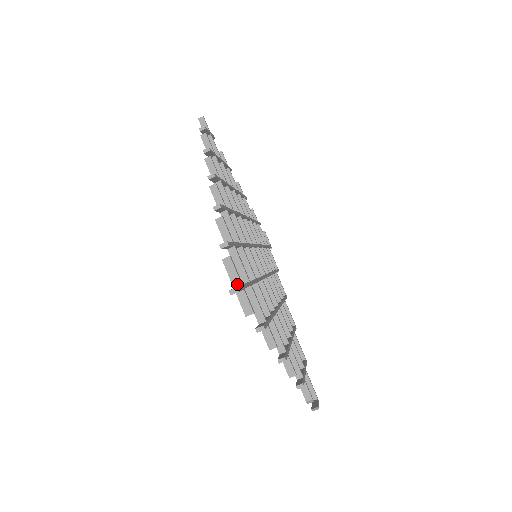
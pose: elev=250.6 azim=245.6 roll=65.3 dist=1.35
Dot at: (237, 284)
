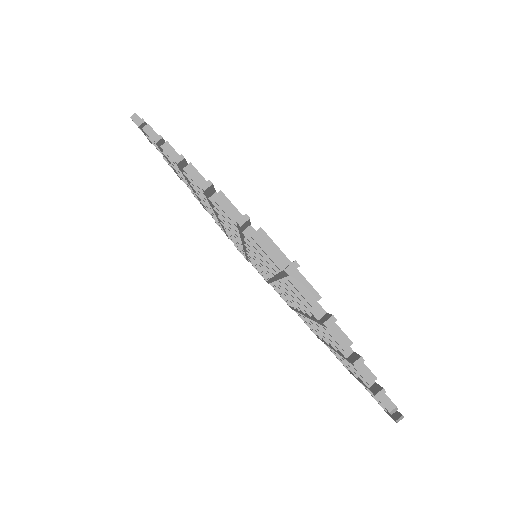
Dot at: (284, 264)
